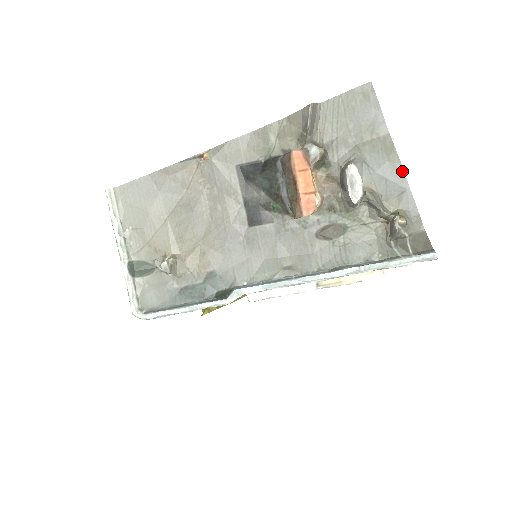
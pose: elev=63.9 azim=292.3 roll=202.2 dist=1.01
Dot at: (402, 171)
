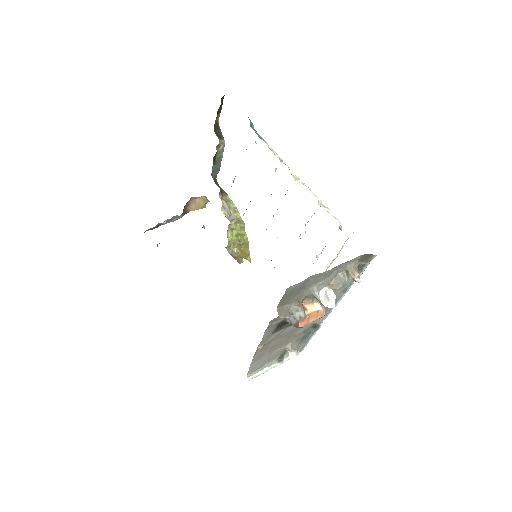
Dot at: (333, 269)
